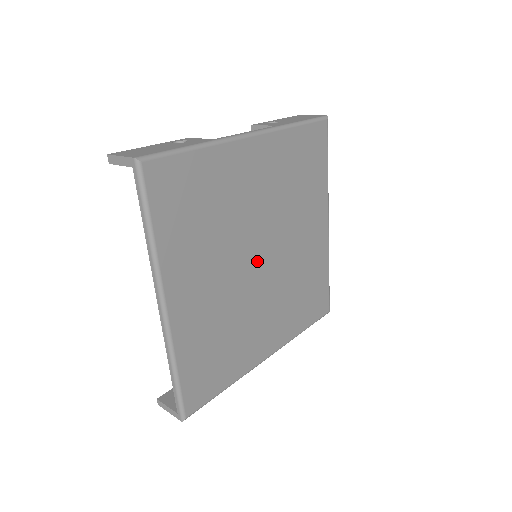
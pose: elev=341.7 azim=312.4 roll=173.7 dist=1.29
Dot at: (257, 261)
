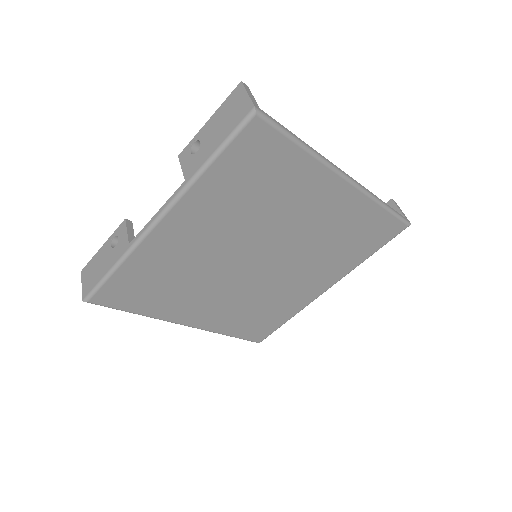
Dot at: (254, 266)
